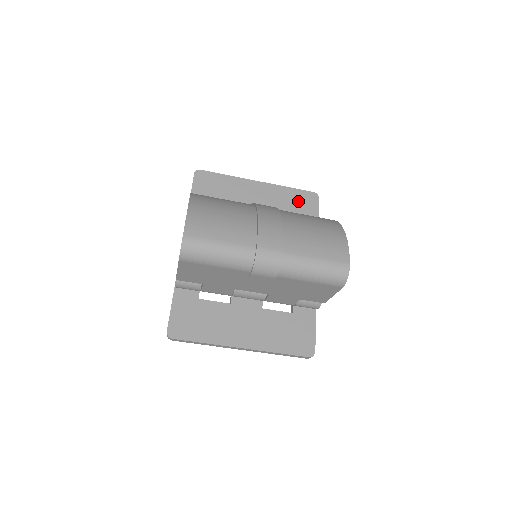
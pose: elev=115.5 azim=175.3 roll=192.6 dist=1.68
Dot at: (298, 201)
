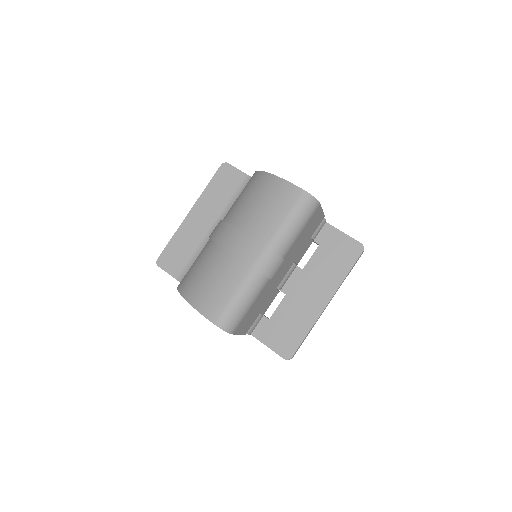
Dot at: (223, 185)
